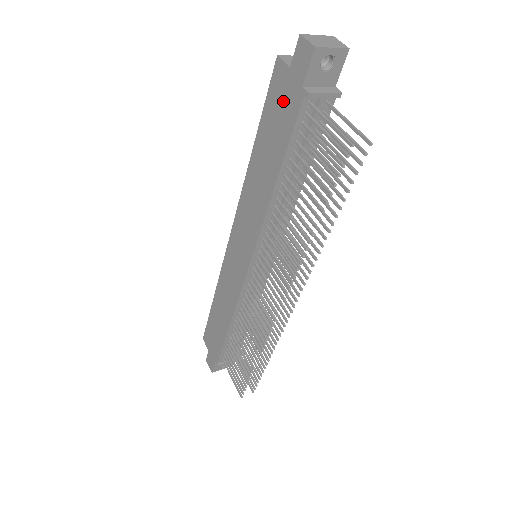
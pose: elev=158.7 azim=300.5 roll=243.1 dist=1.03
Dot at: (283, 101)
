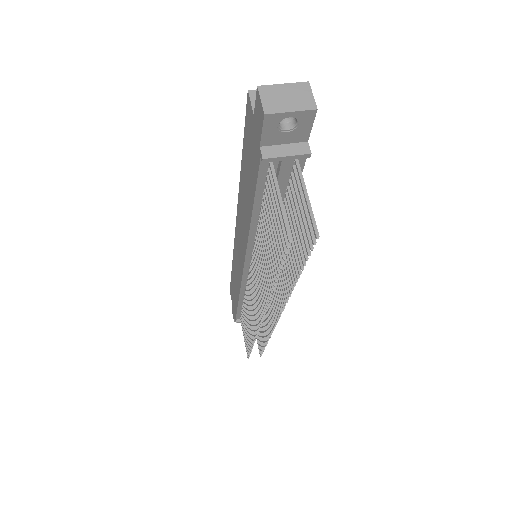
Dot at: (251, 145)
